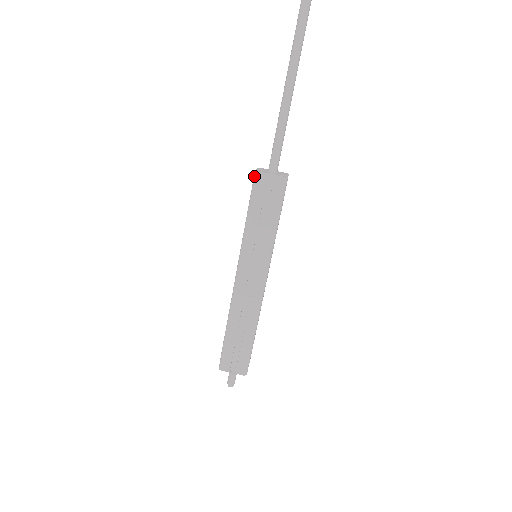
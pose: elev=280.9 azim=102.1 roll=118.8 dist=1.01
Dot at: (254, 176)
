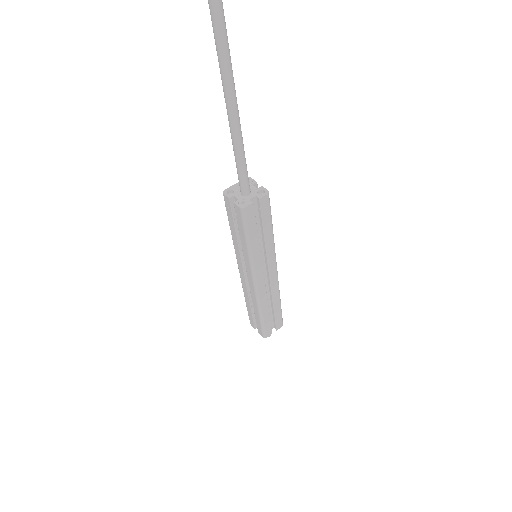
Dot at: (241, 213)
